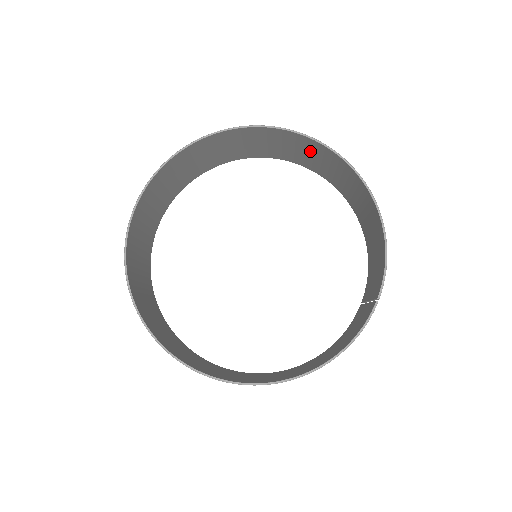
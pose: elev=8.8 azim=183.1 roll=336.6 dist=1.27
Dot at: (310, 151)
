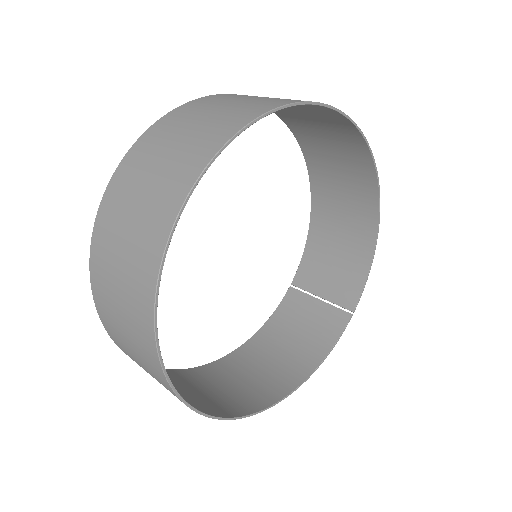
Dot at: (336, 138)
